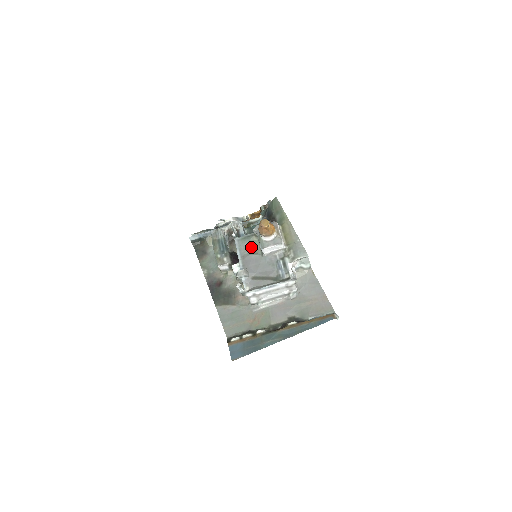
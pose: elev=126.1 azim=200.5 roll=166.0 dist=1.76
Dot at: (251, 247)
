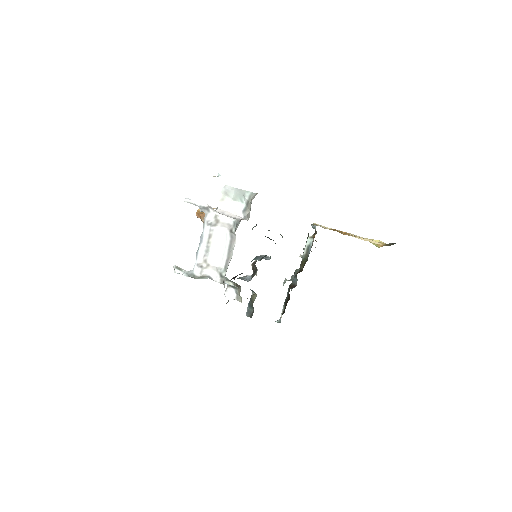
Dot at: occluded
